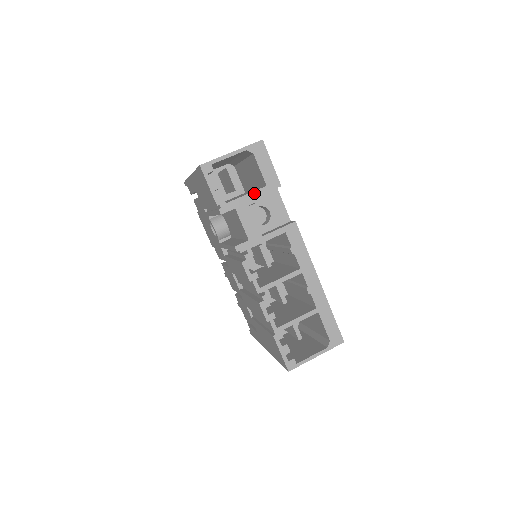
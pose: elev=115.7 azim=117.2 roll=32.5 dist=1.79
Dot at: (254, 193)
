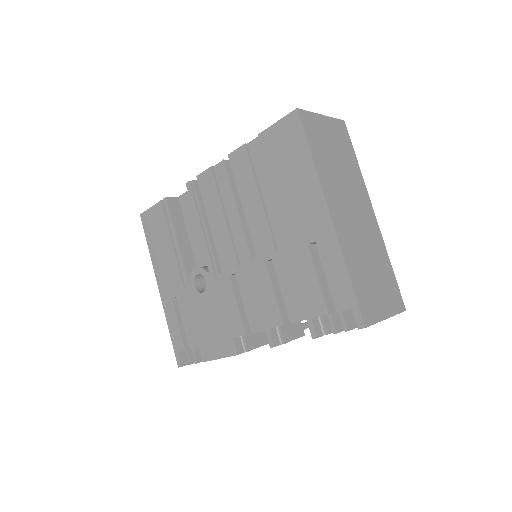
Dot at: occluded
